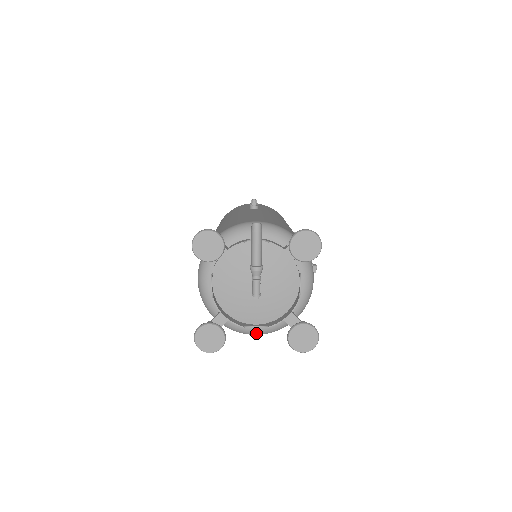
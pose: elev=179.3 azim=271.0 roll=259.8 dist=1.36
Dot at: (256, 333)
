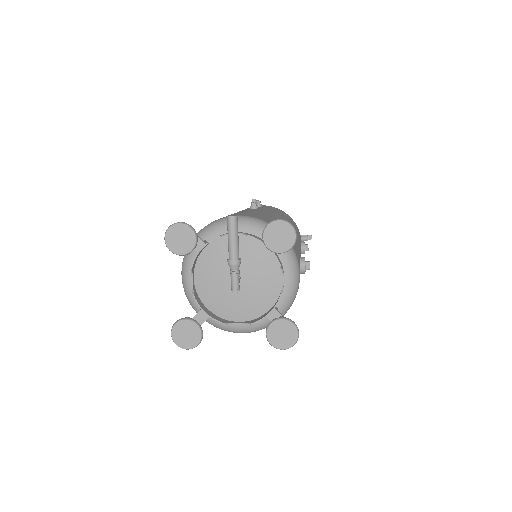
Dot at: (241, 331)
